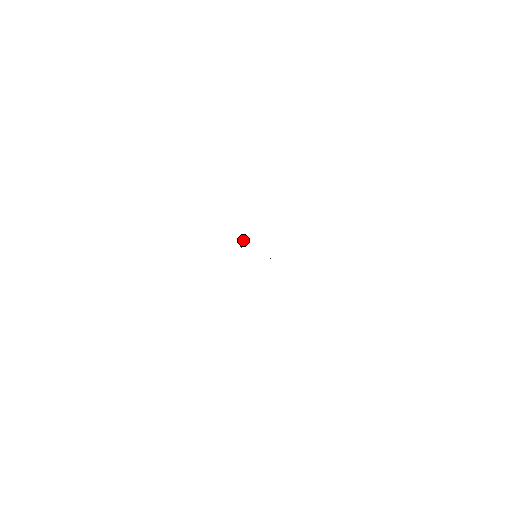
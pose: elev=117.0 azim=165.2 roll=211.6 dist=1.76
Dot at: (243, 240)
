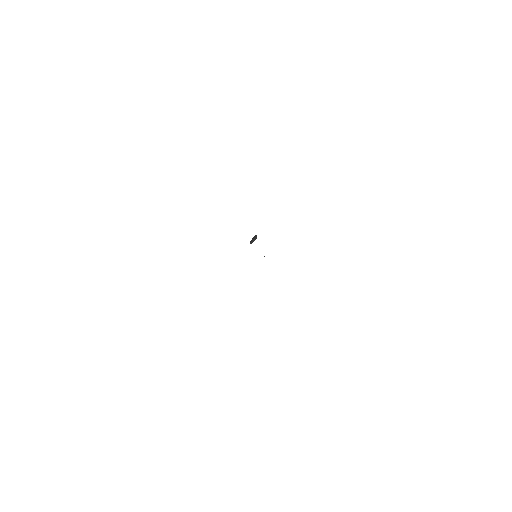
Dot at: (256, 237)
